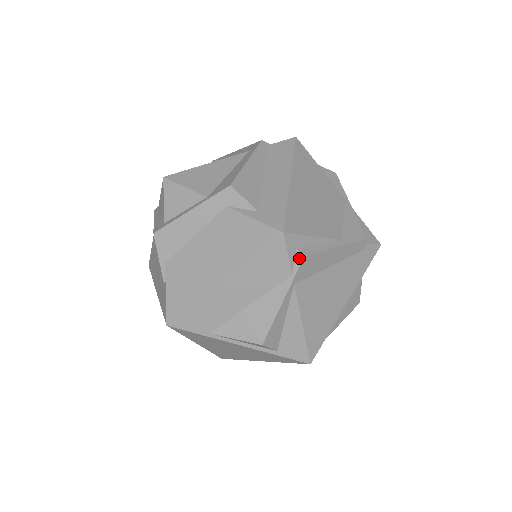
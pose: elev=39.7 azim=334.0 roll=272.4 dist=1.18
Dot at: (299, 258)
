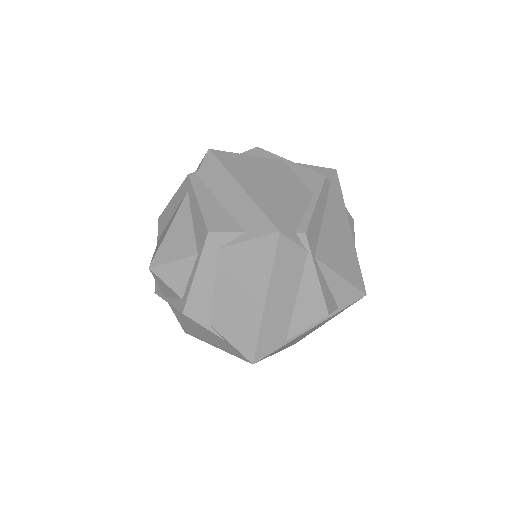
Dot at: (303, 237)
